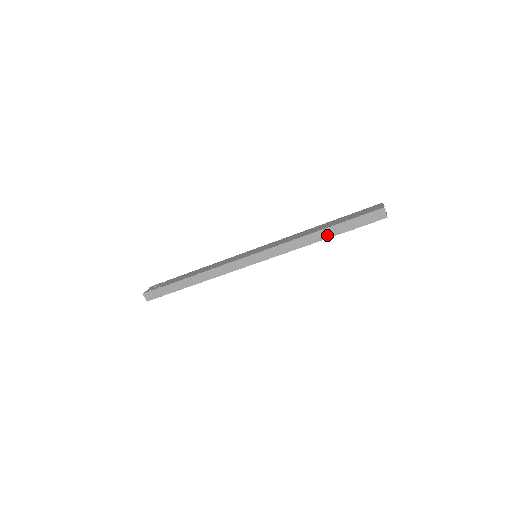
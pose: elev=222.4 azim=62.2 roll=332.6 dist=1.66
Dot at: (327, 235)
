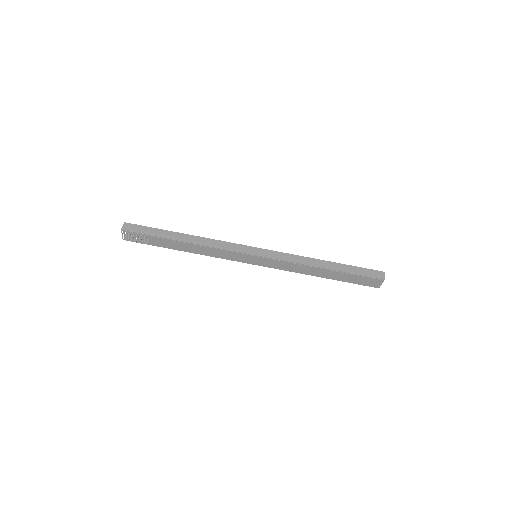
Dot at: (331, 267)
